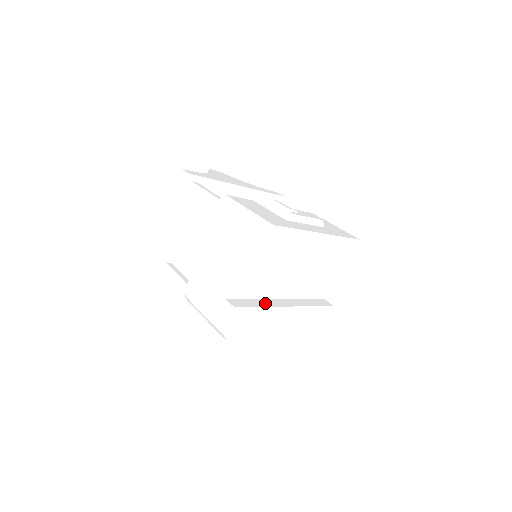
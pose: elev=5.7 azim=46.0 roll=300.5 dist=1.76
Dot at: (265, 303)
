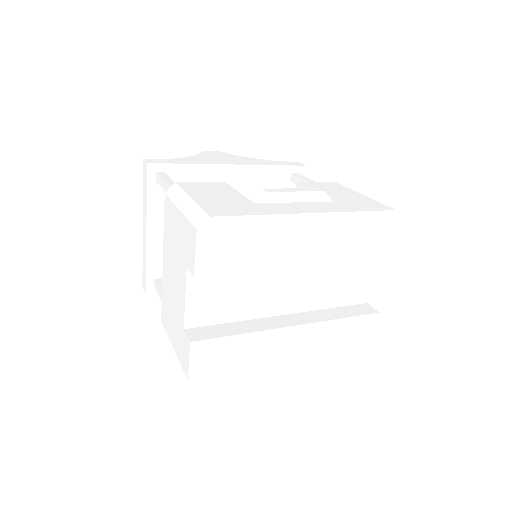
Dot at: (251, 326)
